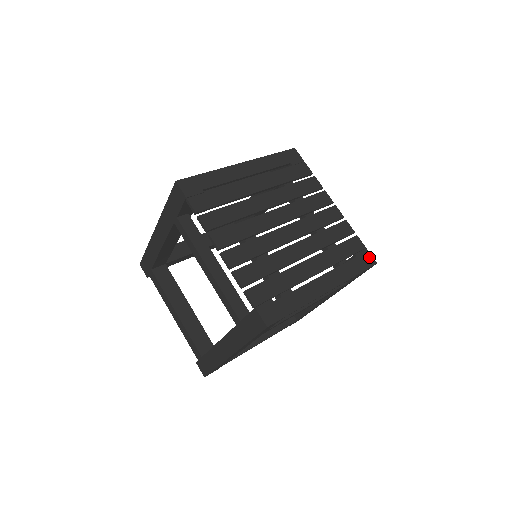
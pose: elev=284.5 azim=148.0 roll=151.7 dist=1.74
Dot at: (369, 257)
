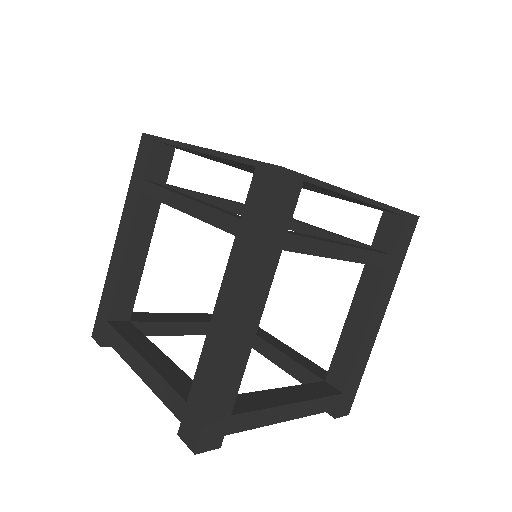
Dot at: occluded
